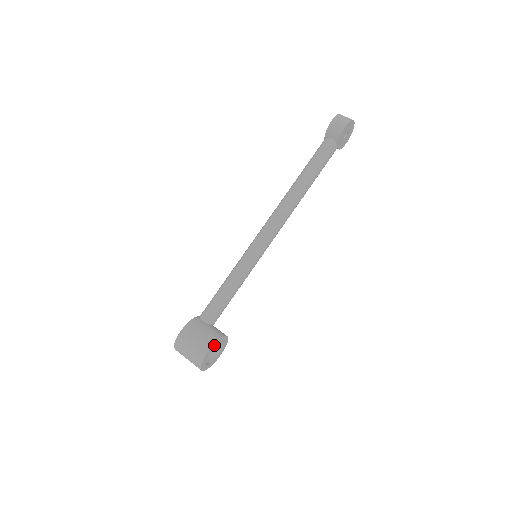
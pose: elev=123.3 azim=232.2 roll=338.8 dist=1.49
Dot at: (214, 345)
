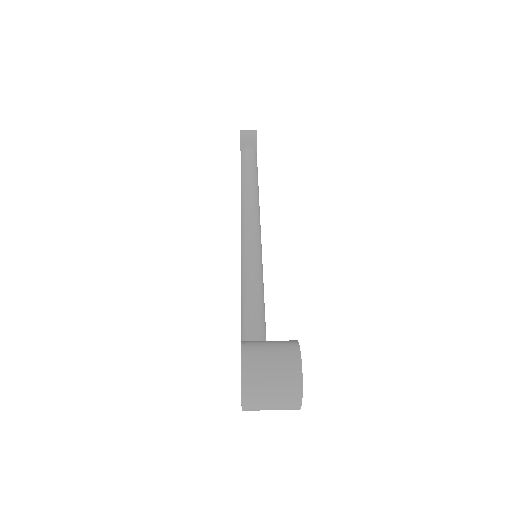
Dot at: (298, 349)
